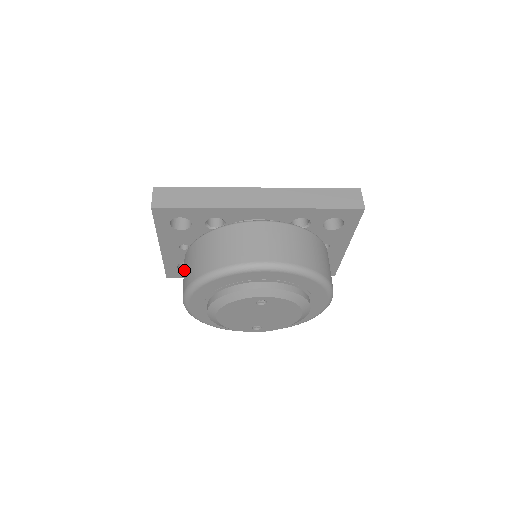
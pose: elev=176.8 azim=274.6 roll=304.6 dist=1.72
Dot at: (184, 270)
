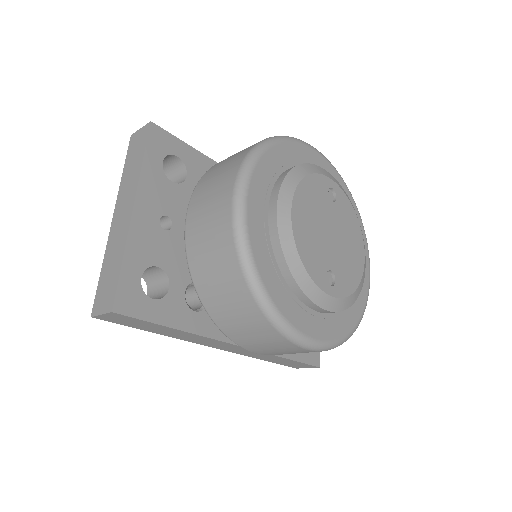
Dot at: (209, 186)
